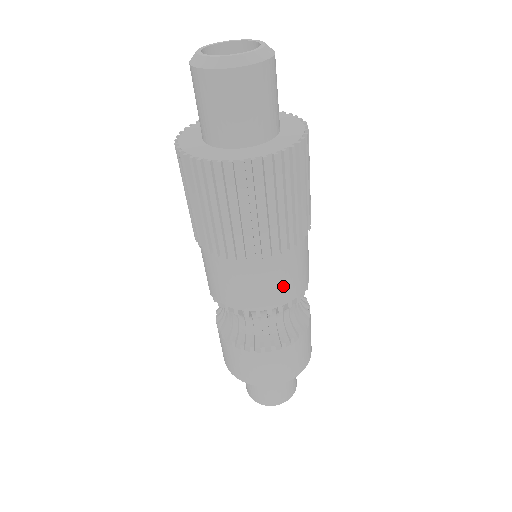
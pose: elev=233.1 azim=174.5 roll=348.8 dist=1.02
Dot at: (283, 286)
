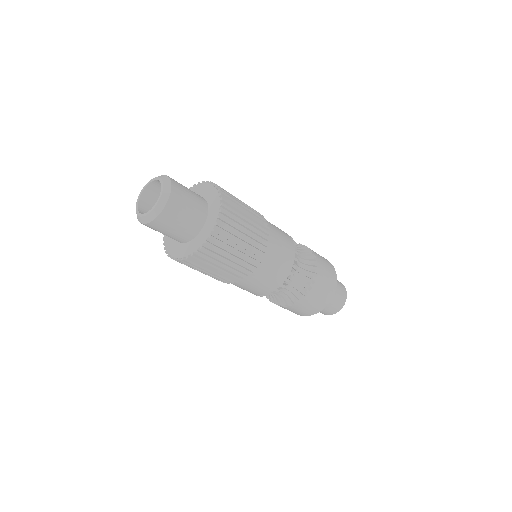
Dot at: (284, 257)
